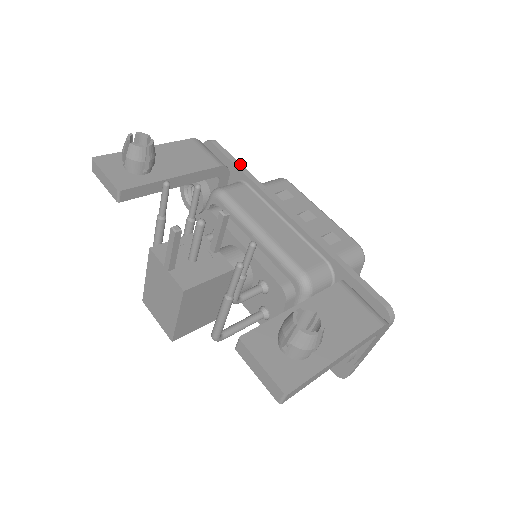
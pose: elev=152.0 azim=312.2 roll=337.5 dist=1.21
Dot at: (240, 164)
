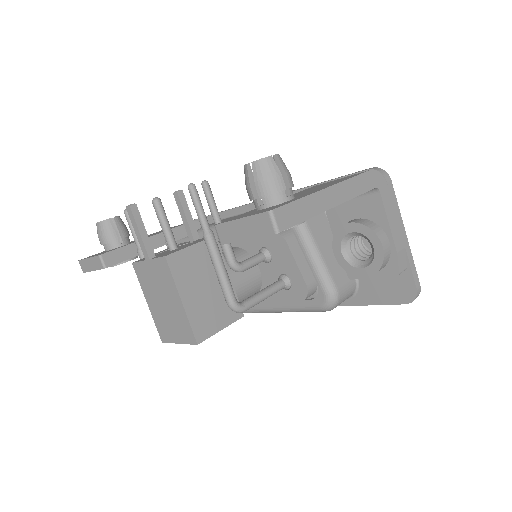
Dot at: occluded
